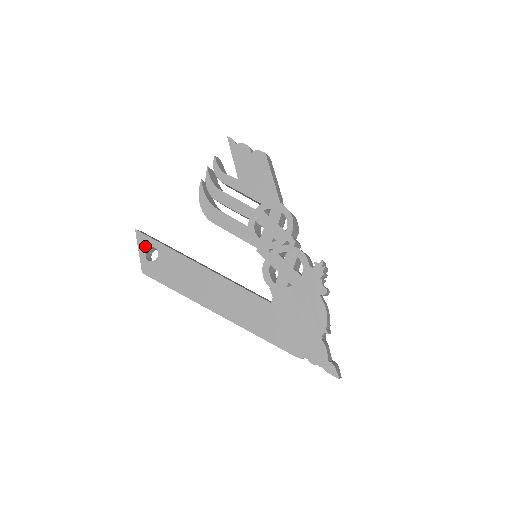
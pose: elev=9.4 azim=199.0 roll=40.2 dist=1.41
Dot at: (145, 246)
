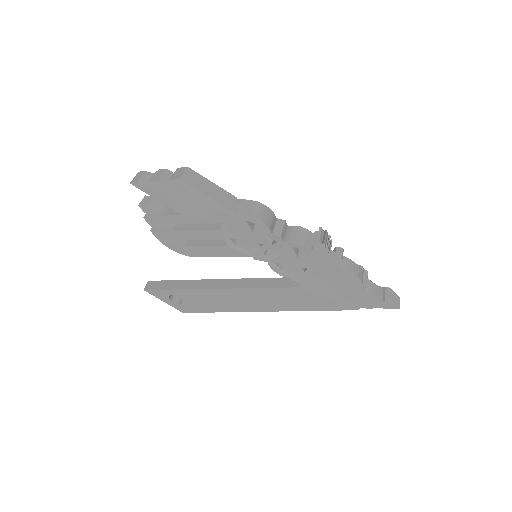
Dot at: (164, 297)
